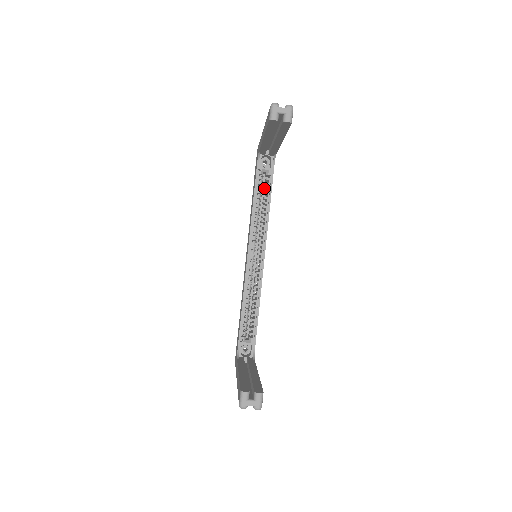
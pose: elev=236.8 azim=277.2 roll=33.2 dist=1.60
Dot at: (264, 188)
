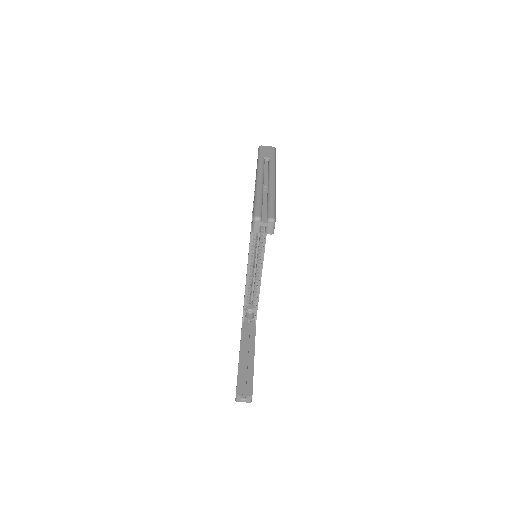
Dot at: occluded
